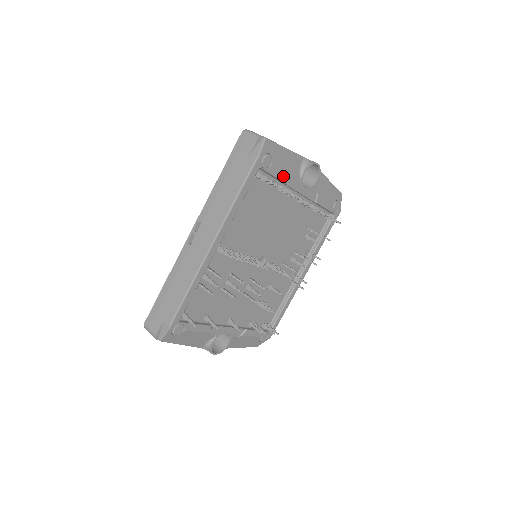
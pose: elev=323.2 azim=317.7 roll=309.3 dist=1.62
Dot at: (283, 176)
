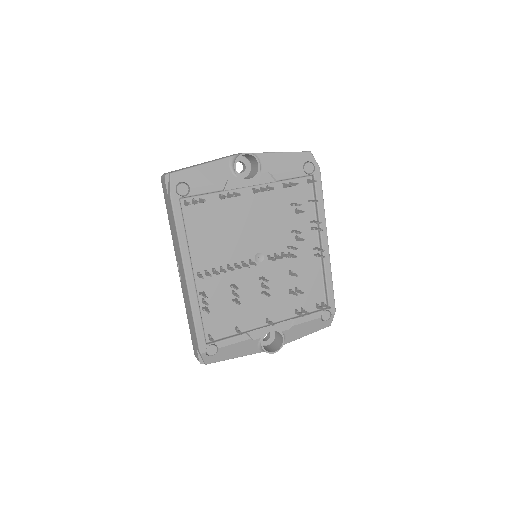
Dot at: (212, 188)
